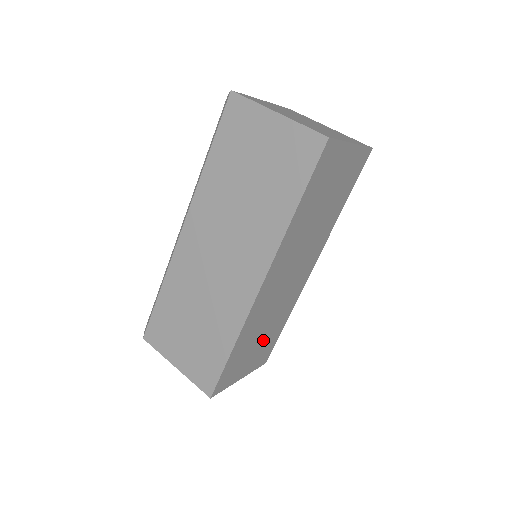
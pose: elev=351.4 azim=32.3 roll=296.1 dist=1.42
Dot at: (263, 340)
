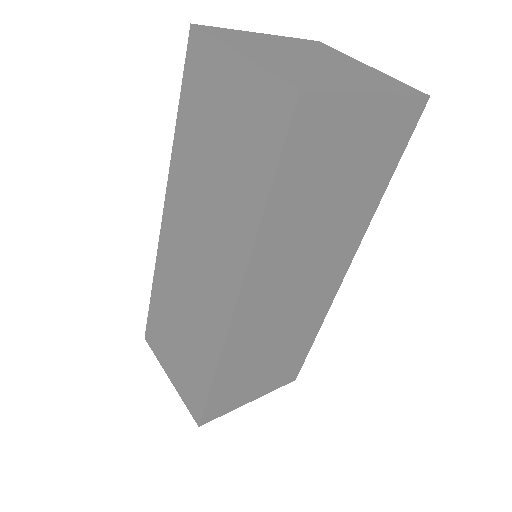
Dot at: (276, 360)
